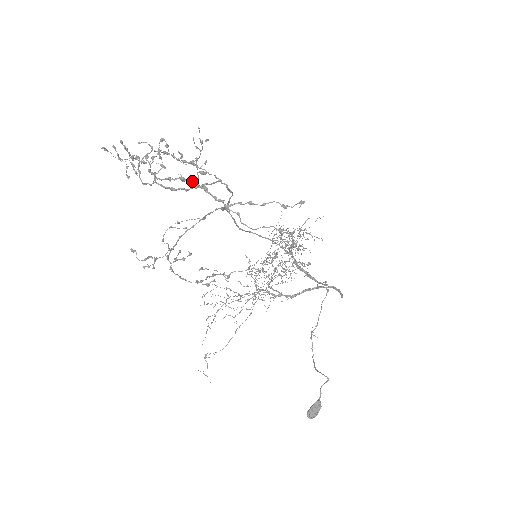
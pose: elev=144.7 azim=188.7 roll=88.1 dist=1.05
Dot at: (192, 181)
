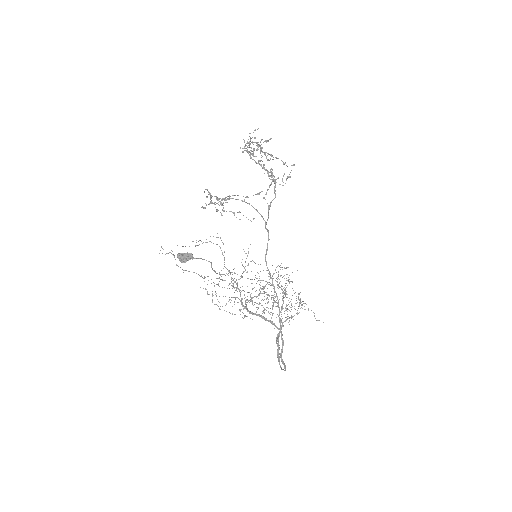
Dot at: occluded
